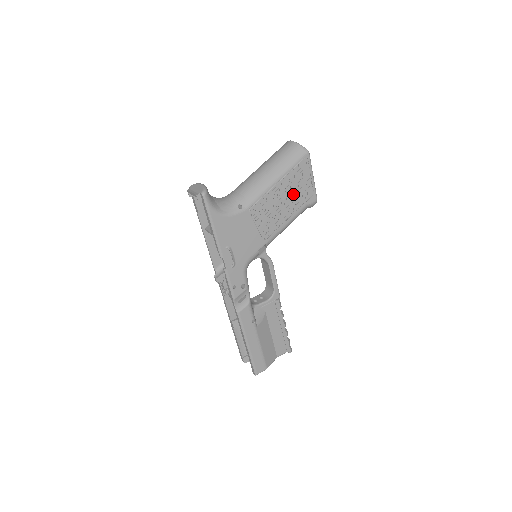
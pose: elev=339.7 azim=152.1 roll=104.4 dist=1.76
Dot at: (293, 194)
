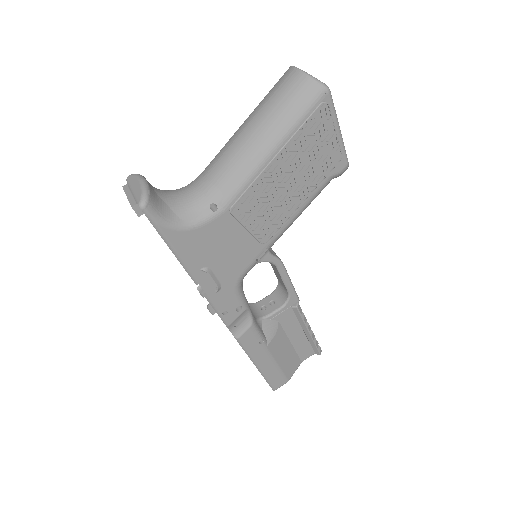
Dot at: (305, 167)
